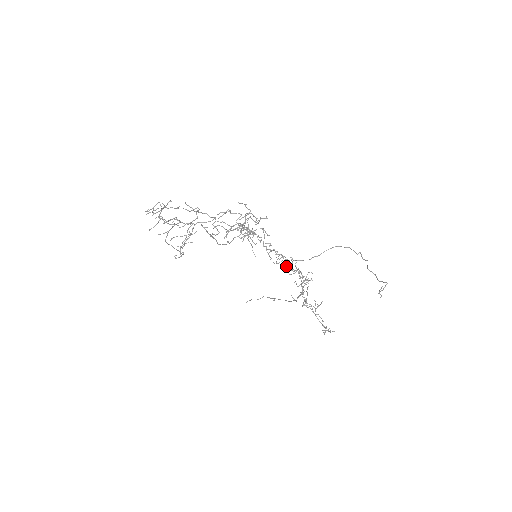
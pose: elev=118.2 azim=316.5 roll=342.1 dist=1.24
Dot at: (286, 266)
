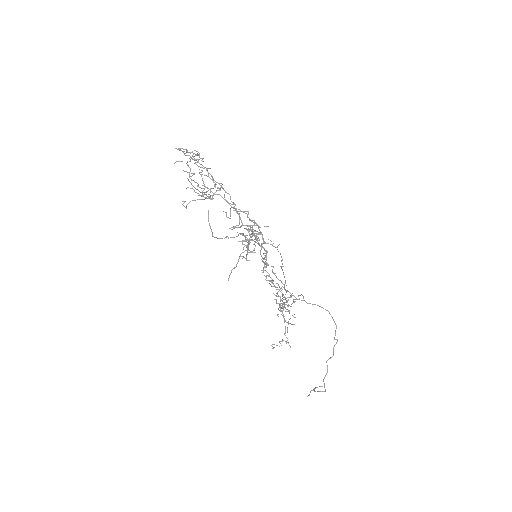
Dot at: occluded
